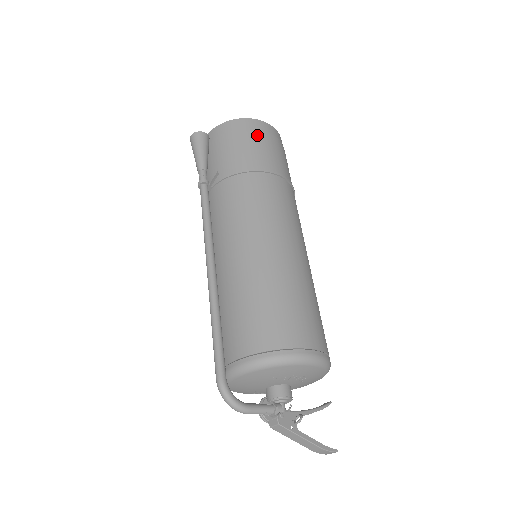
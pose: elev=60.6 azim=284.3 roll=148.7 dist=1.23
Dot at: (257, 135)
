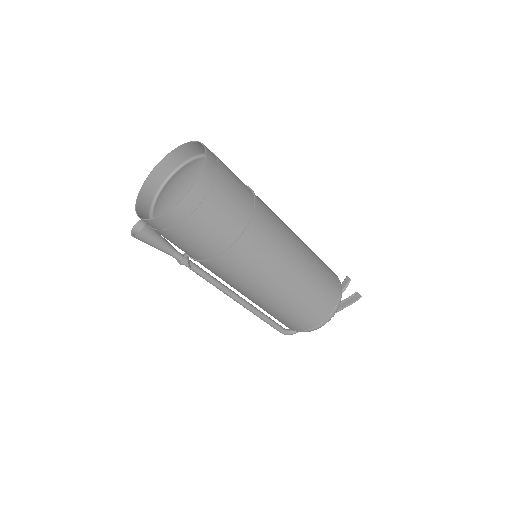
Dot at: (189, 227)
